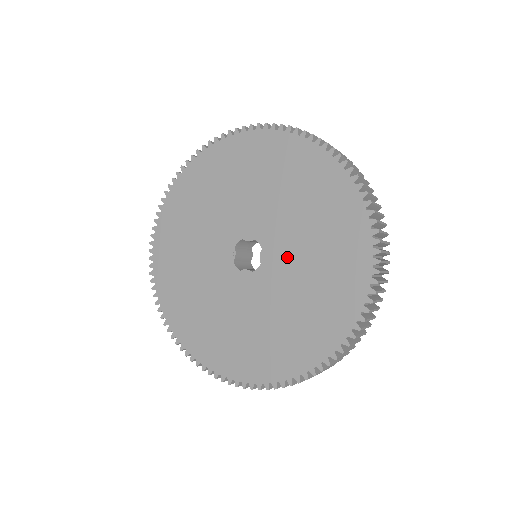
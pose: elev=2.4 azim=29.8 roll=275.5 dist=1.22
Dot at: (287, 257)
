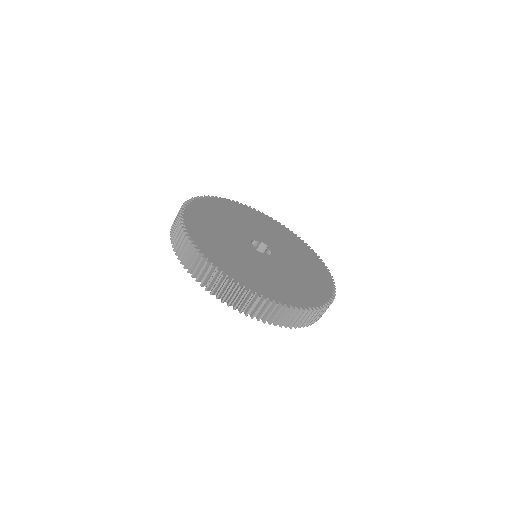
Dot at: (283, 252)
